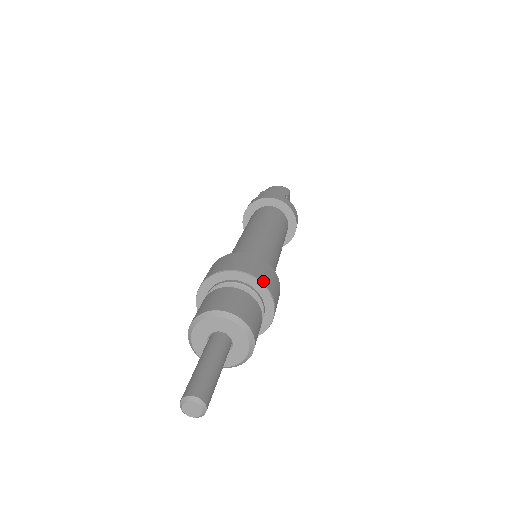
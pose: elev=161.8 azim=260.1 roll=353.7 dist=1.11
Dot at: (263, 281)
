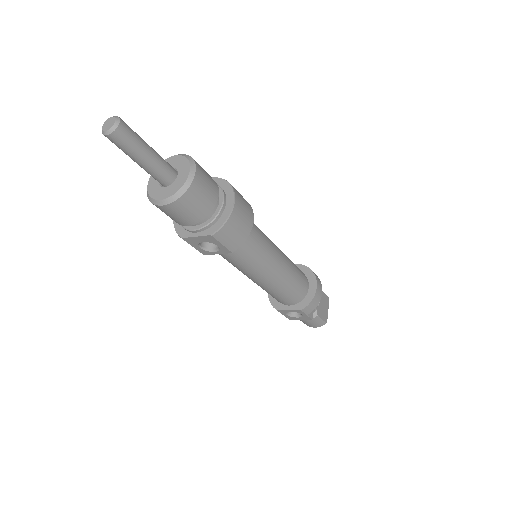
Dot at: occluded
